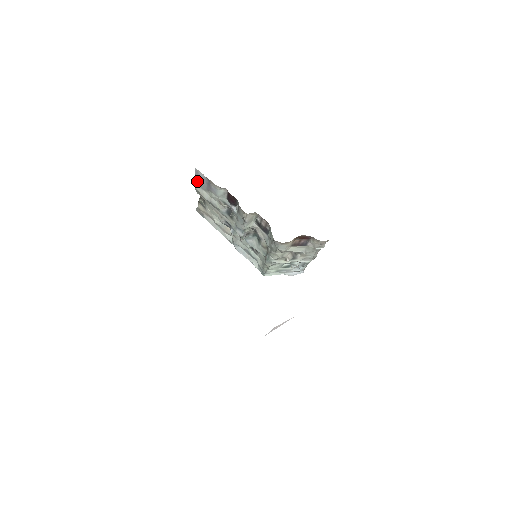
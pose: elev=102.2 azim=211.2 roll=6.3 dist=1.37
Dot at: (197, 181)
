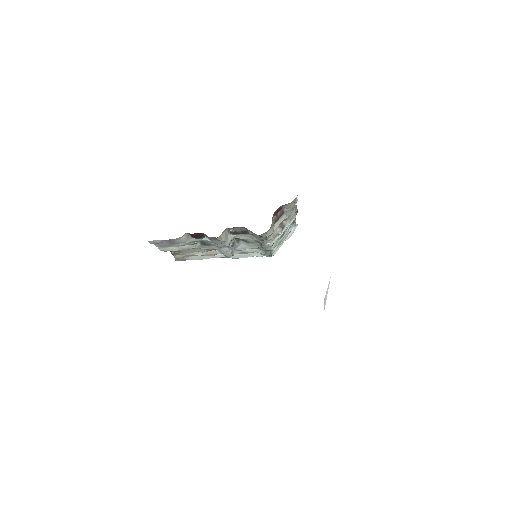
Dot at: (158, 246)
